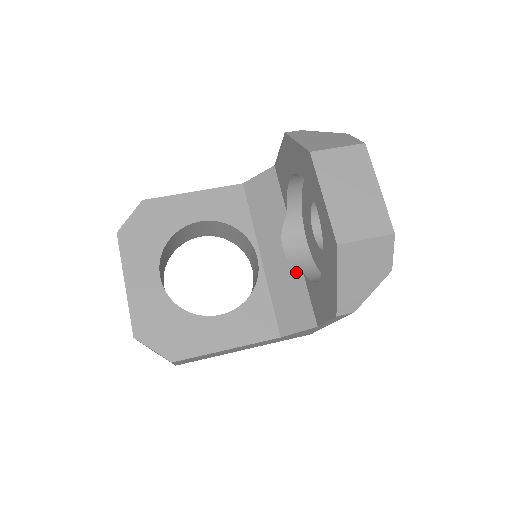
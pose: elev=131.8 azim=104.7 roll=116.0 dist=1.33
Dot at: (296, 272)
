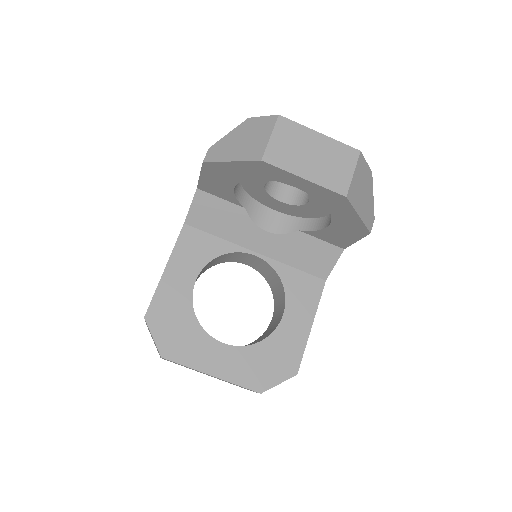
Dot at: (294, 235)
